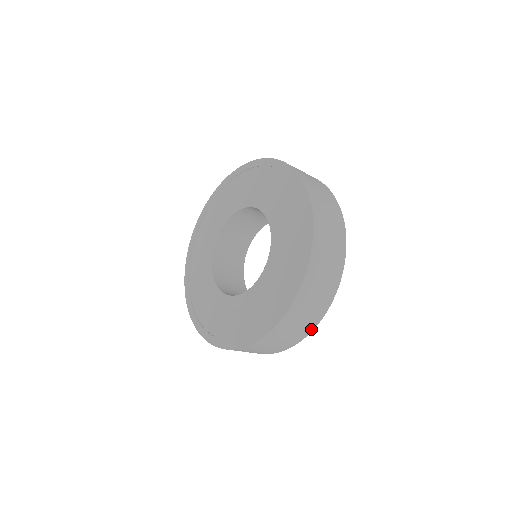
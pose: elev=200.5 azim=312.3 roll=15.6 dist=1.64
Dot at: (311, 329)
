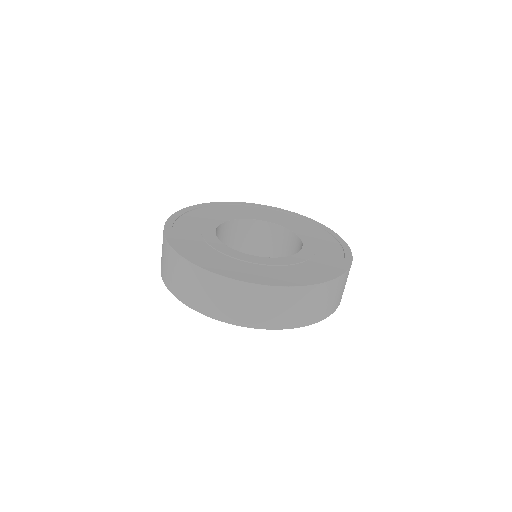
Dot at: (231, 321)
